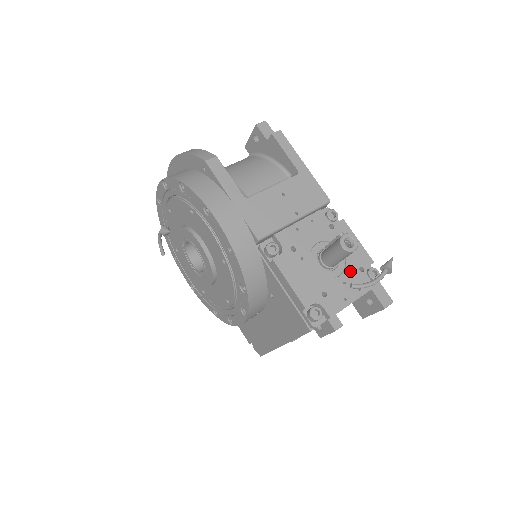
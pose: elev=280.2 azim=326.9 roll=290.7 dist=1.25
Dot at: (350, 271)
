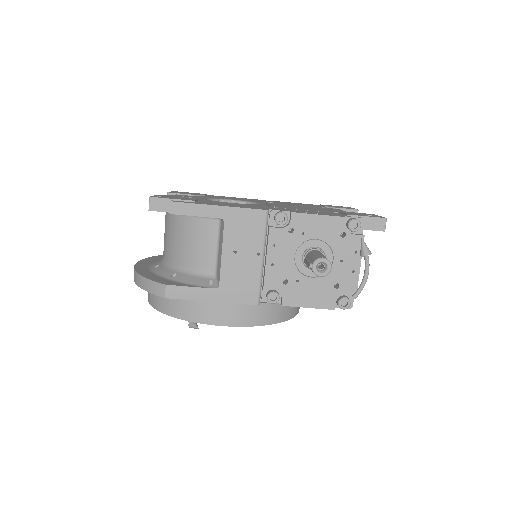
Dot at: (337, 247)
